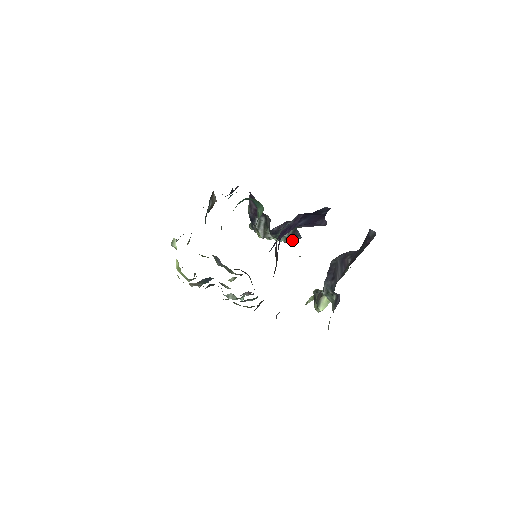
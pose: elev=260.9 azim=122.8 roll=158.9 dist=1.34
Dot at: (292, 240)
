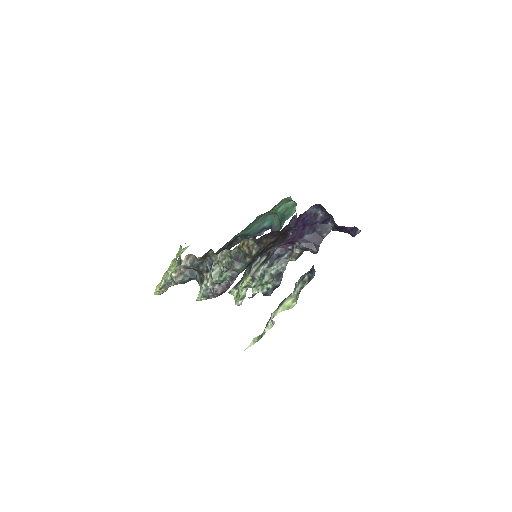
Dot at: (270, 287)
